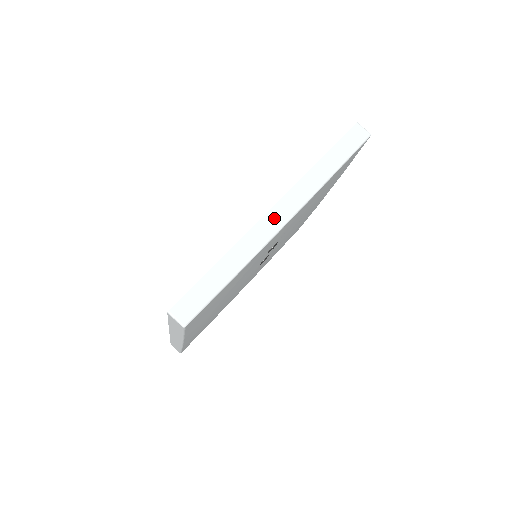
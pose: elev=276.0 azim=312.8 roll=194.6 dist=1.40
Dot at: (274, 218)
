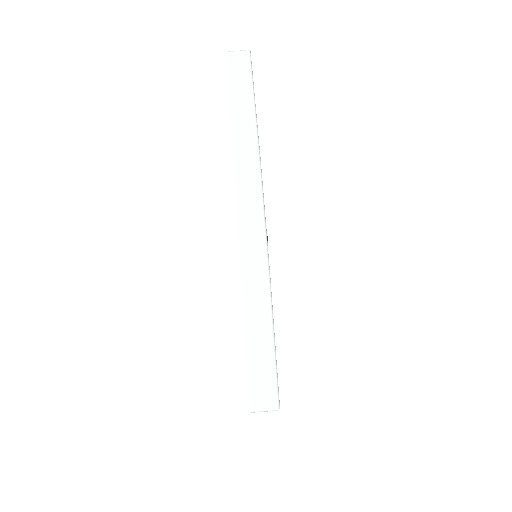
Dot at: (249, 223)
